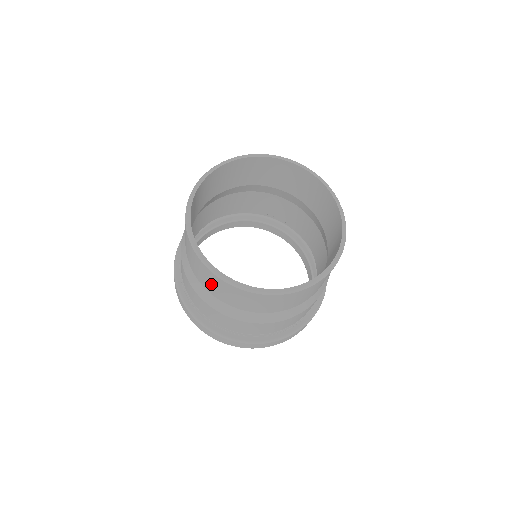
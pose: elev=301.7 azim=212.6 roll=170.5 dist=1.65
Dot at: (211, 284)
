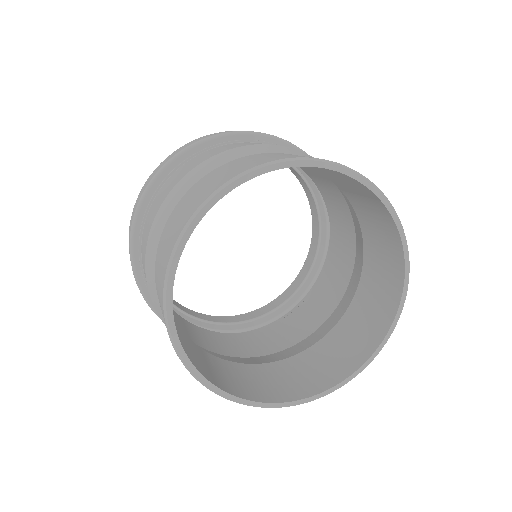
Dot at: occluded
